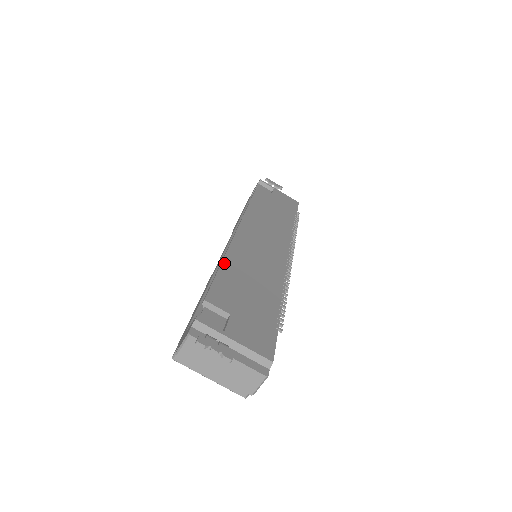
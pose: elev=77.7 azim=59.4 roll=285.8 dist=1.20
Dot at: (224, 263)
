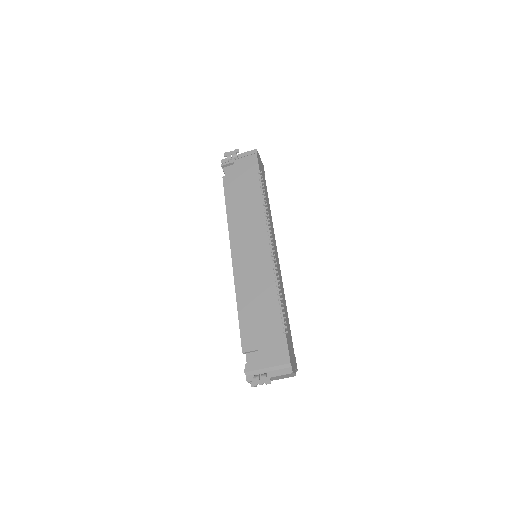
Dot at: (239, 308)
